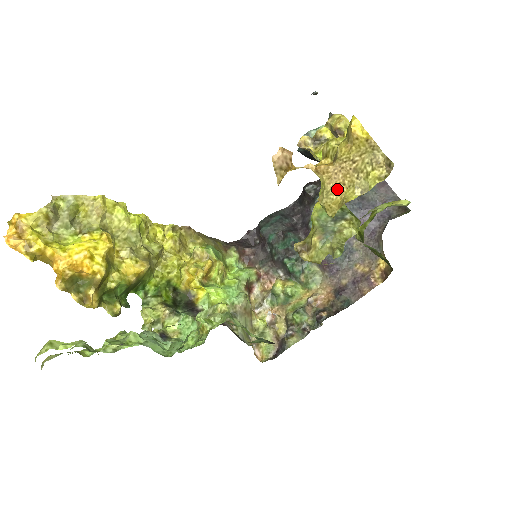
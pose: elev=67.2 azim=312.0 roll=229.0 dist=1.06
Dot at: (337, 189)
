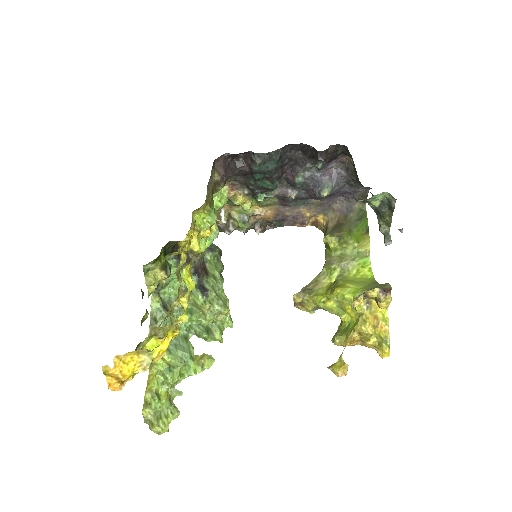
Dot at: occluded
